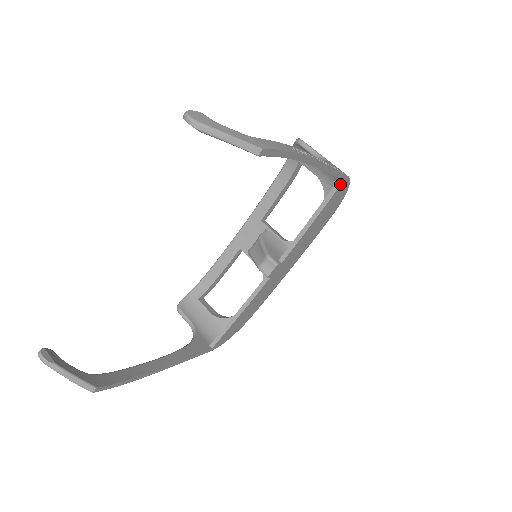
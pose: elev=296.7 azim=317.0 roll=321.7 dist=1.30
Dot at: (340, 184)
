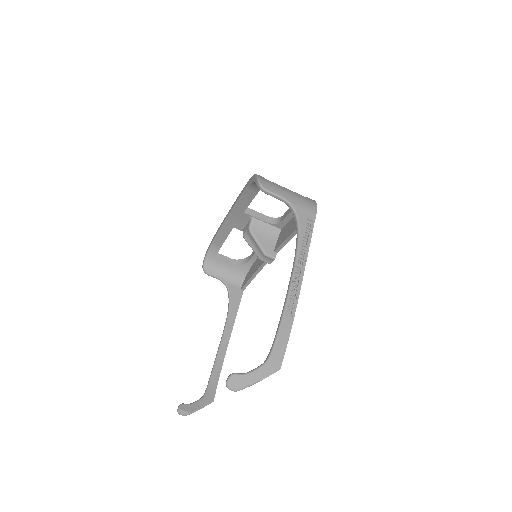
Dot at: occluded
